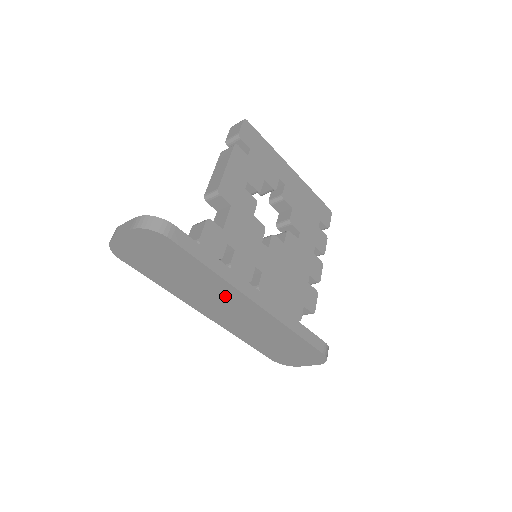
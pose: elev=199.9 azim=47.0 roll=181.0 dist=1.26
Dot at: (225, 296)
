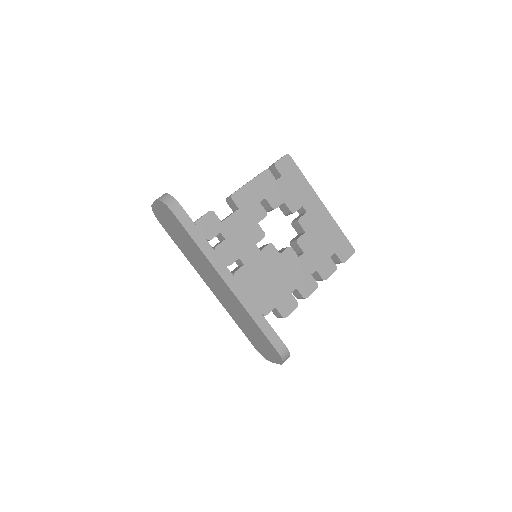
Dot at: (210, 270)
